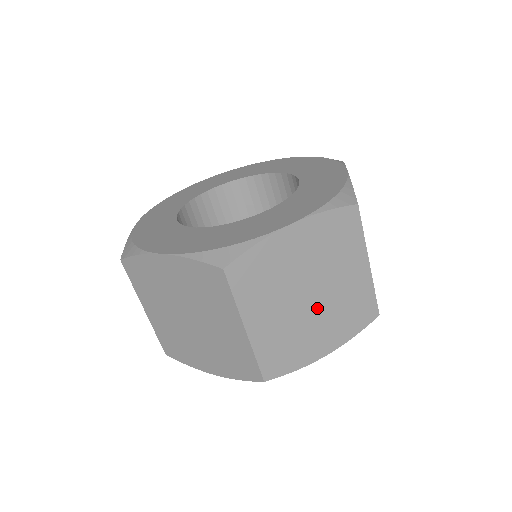
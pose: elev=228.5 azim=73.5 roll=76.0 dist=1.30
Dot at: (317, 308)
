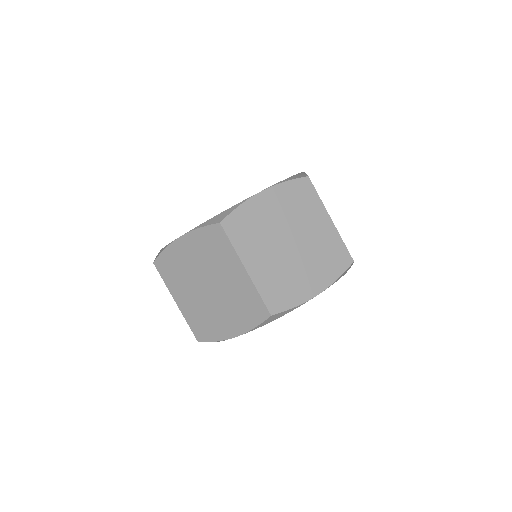
Dot at: (216, 298)
